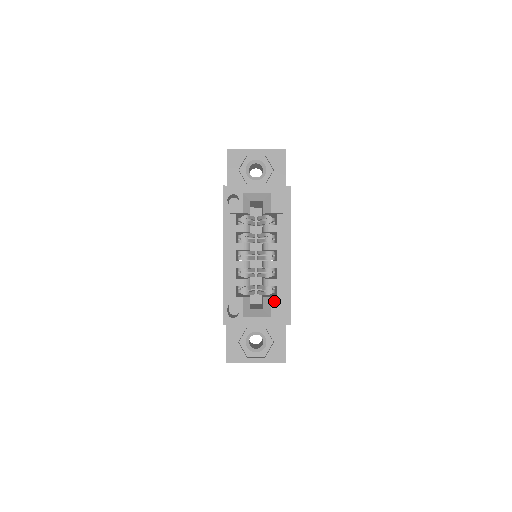
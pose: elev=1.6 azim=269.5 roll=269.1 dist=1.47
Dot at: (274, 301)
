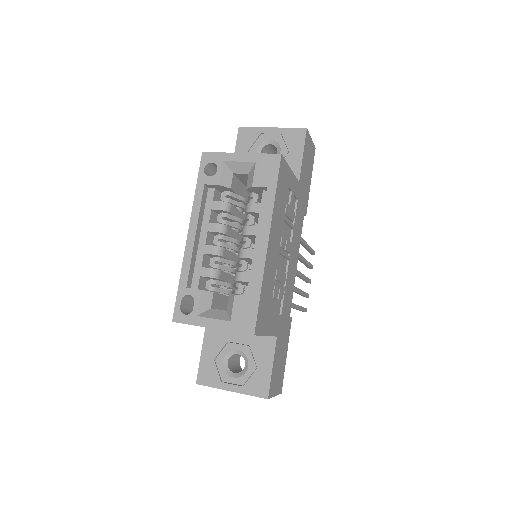
Dot at: (238, 300)
